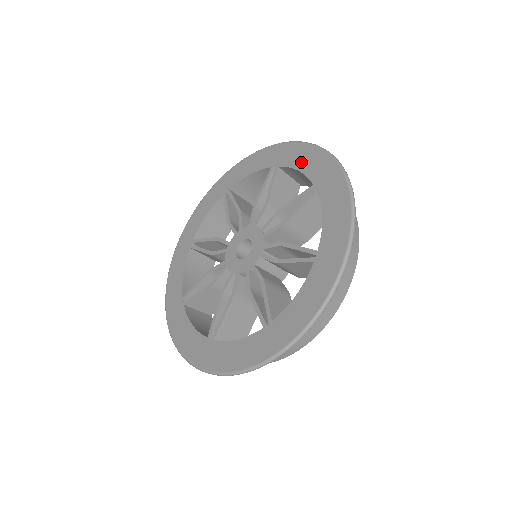
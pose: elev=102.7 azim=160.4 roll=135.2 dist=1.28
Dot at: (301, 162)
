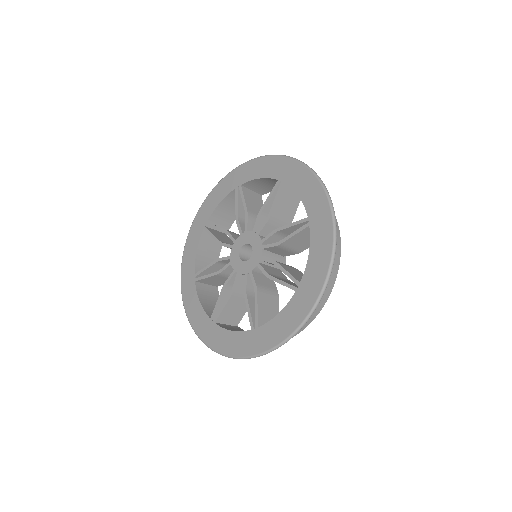
Dot at: (216, 200)
